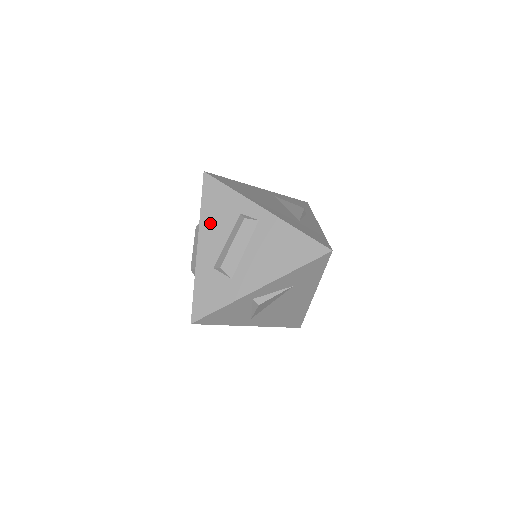
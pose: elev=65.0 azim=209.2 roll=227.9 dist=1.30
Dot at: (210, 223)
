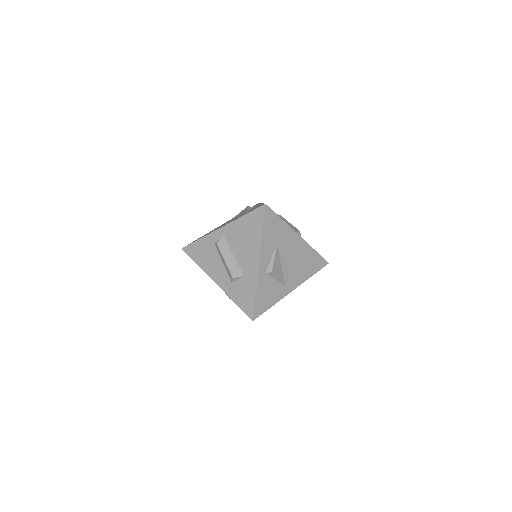
Dot at: (208, 266)
